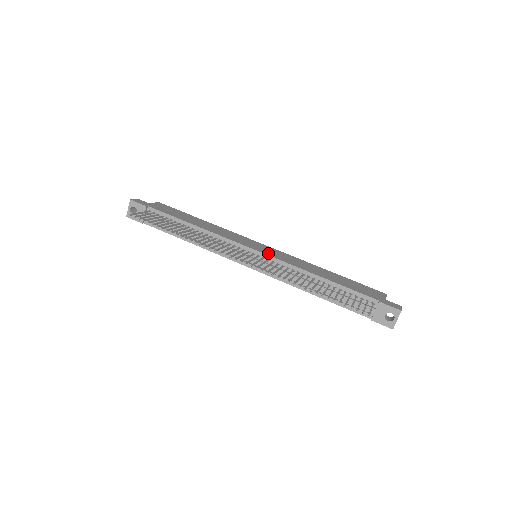
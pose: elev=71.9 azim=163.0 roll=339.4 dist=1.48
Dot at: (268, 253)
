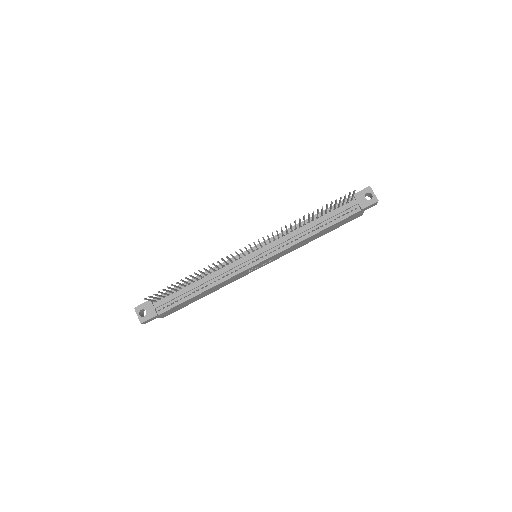
Dot at: (261, 243)
